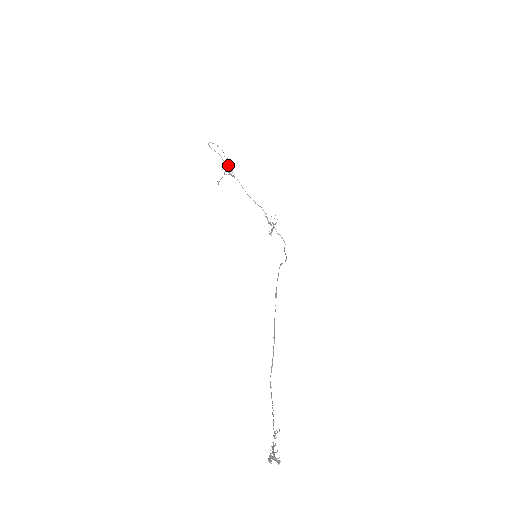
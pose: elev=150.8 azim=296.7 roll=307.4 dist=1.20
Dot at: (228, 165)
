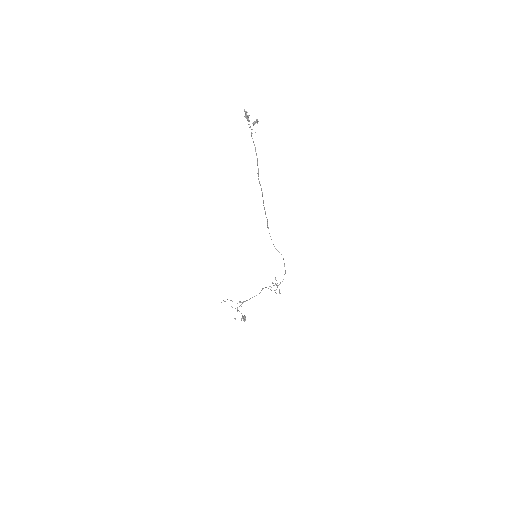
Dot at: (242, 318)
